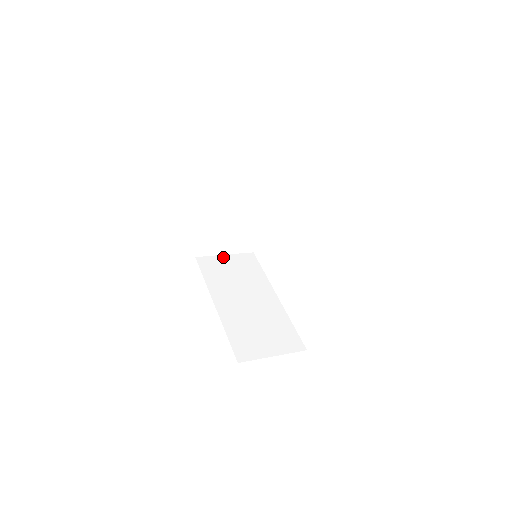
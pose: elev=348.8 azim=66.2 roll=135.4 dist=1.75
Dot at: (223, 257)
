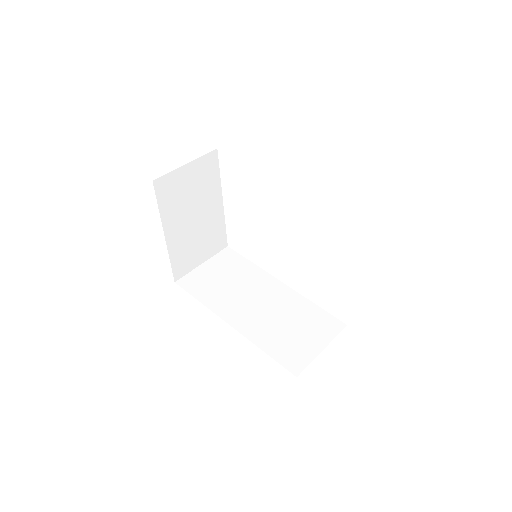
Dot at: (202, 267)
